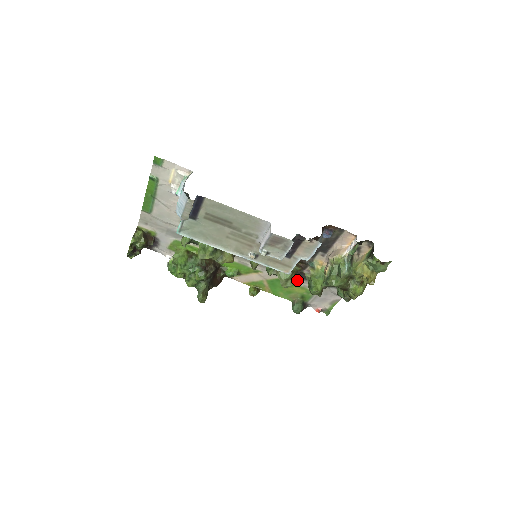
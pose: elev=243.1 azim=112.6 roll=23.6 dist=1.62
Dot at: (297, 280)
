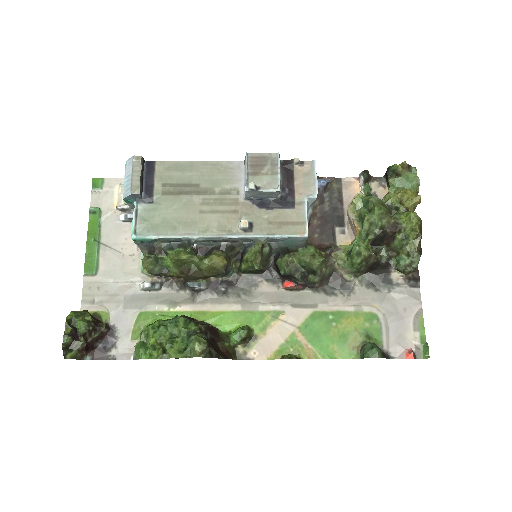
Dot at: (339, 302)
